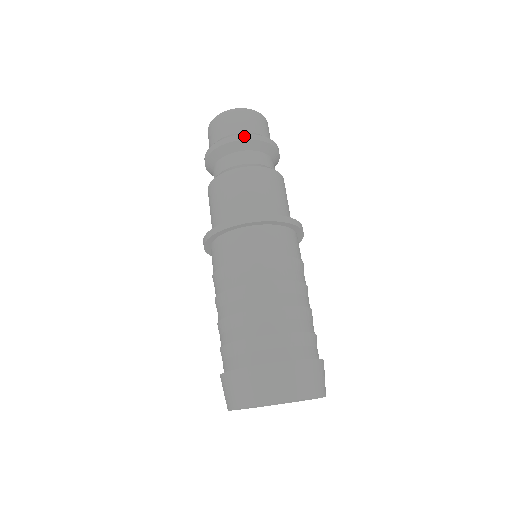
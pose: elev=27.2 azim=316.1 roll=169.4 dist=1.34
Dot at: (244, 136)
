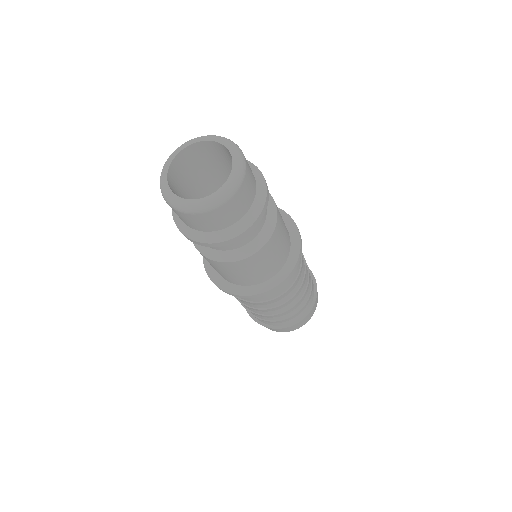
Dot at: (243, 235)
